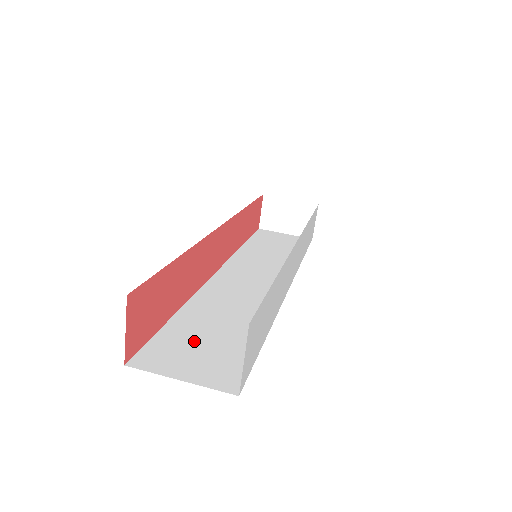
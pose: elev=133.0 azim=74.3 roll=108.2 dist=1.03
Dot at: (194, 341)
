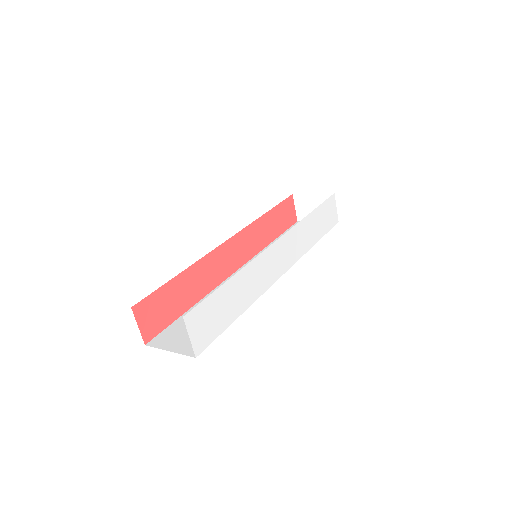
Dot at: occluded
